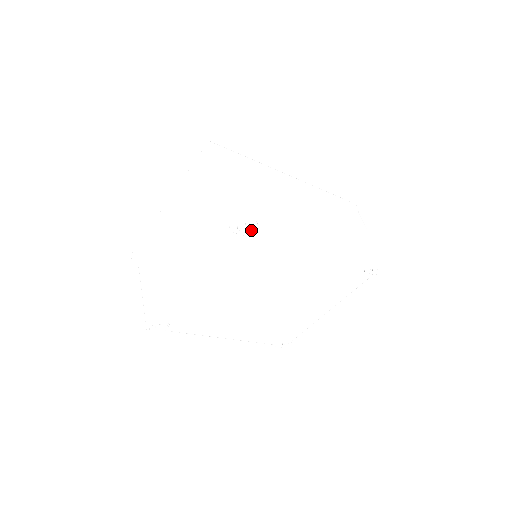
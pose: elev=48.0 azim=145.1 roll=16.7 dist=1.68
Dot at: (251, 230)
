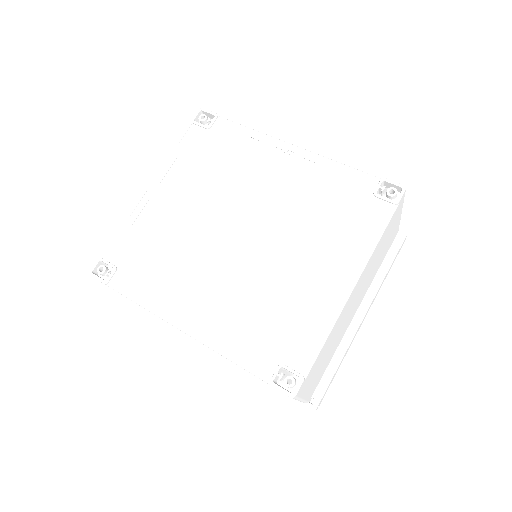
Dot at: (211, 121)
